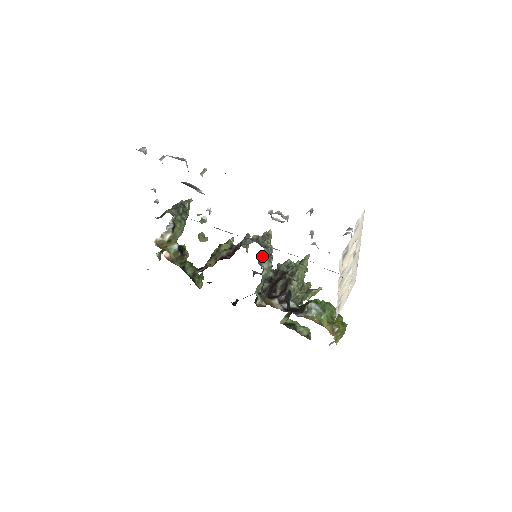
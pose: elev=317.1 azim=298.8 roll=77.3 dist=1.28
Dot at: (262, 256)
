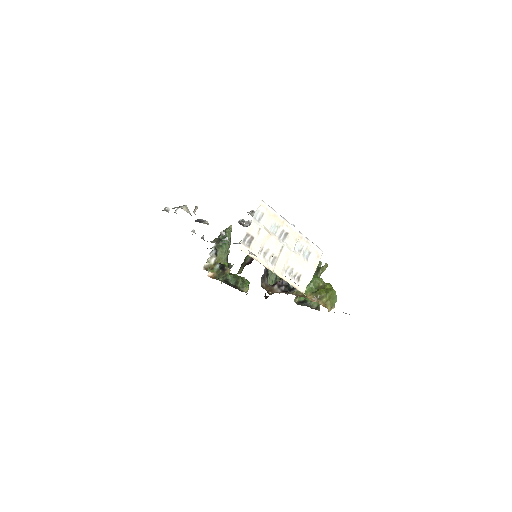
Dot at: occluded
